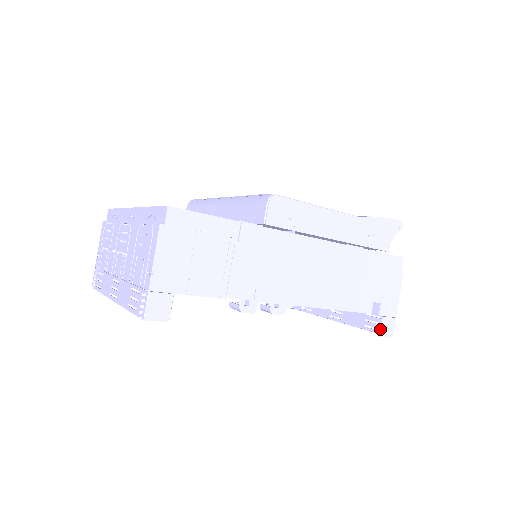
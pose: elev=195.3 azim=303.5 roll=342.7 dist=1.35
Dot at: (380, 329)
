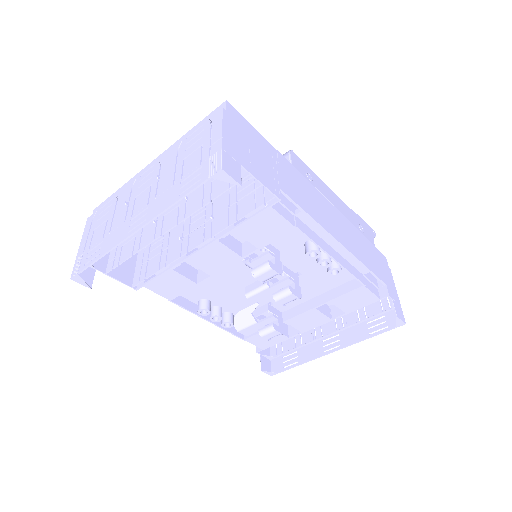
Dot at: (389, 325)
